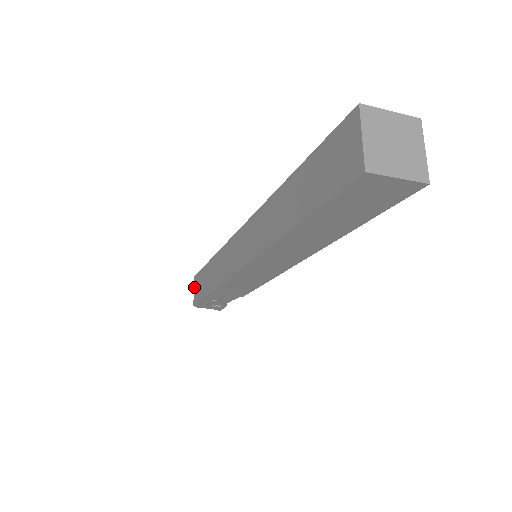
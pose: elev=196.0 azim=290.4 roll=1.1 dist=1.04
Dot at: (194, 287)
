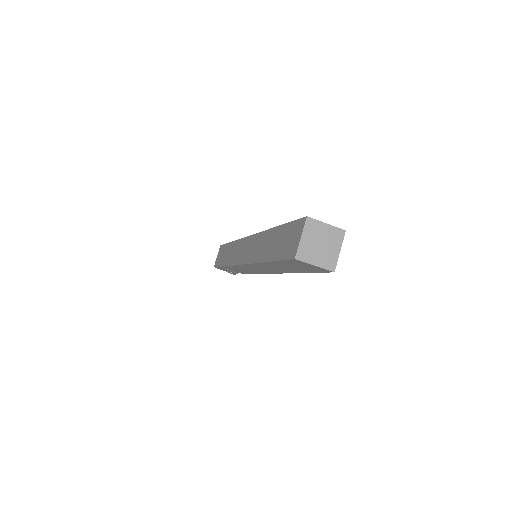
Dot at: (218, 253)
